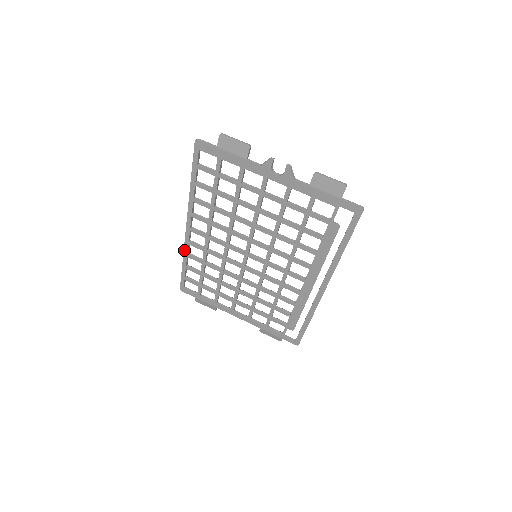
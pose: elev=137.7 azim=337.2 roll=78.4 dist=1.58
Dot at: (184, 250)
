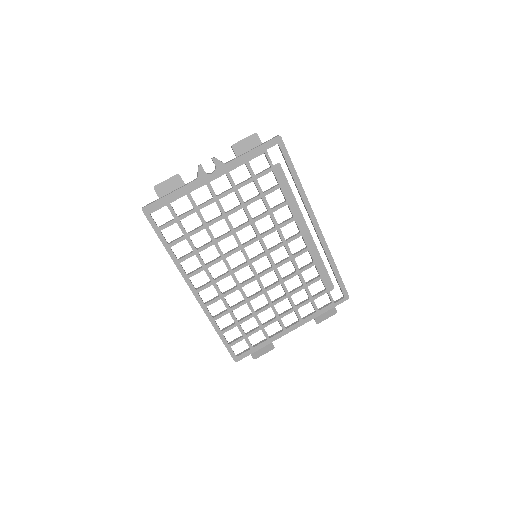
Dot at: (208, 317)
